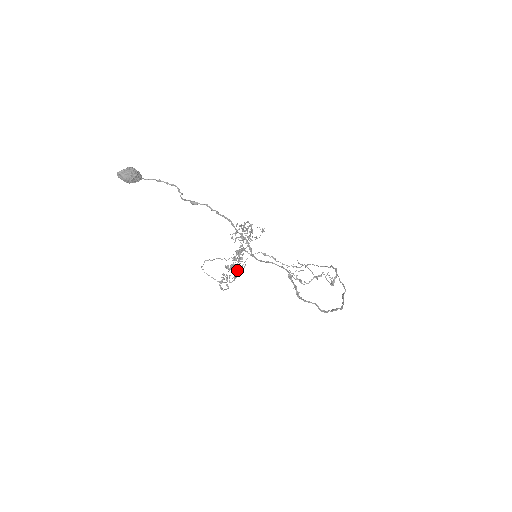
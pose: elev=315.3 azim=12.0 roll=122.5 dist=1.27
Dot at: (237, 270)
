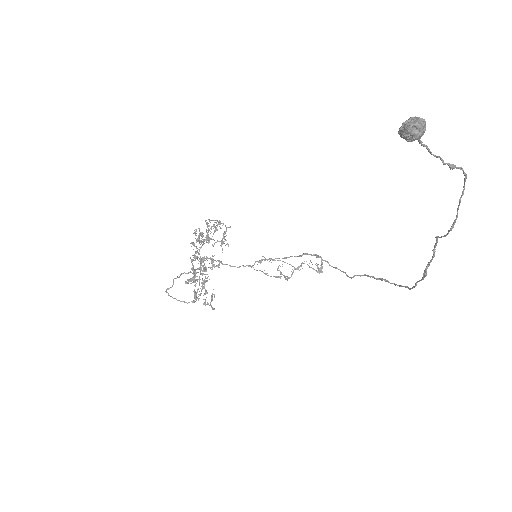
Dot at: (201, 283)
